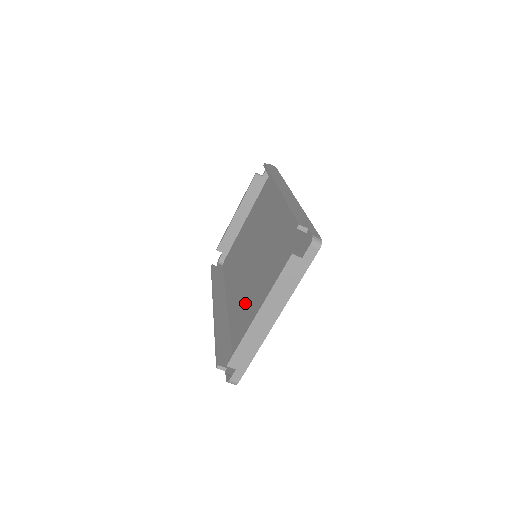
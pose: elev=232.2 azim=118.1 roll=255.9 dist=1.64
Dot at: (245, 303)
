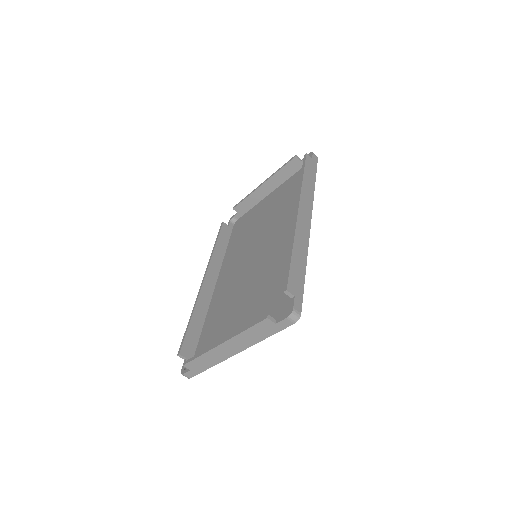
Dot at: (228, 299)
